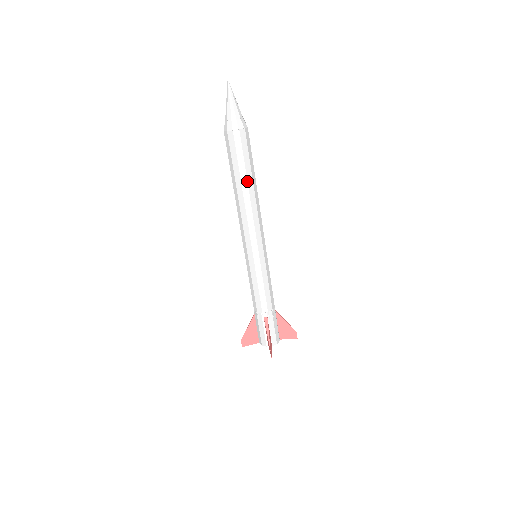
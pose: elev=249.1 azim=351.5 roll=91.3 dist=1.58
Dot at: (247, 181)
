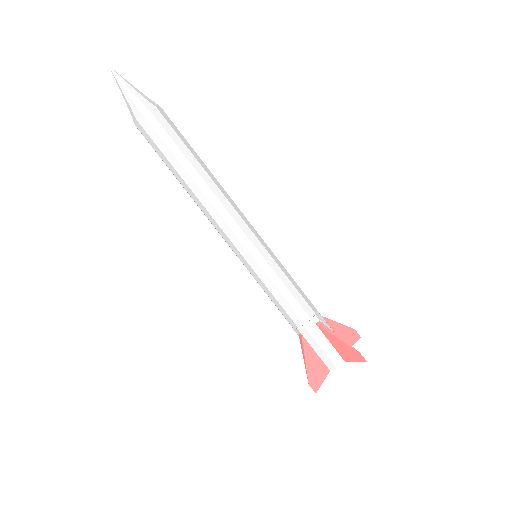
Dot at: (197, 161)
